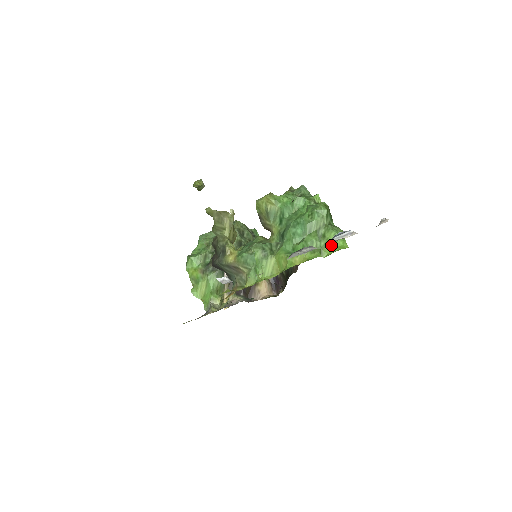
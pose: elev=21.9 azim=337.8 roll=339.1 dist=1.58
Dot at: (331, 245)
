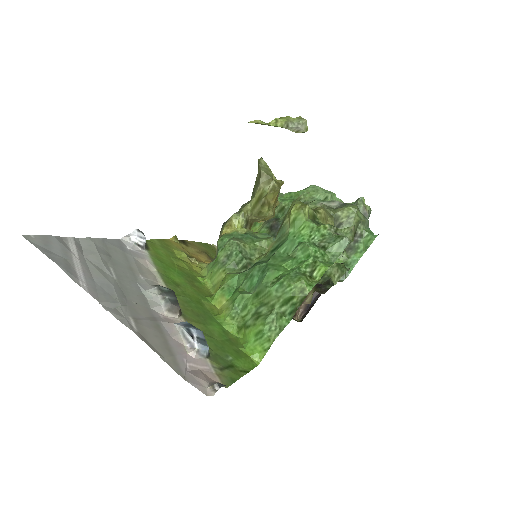
Dot at: (249, 335)
